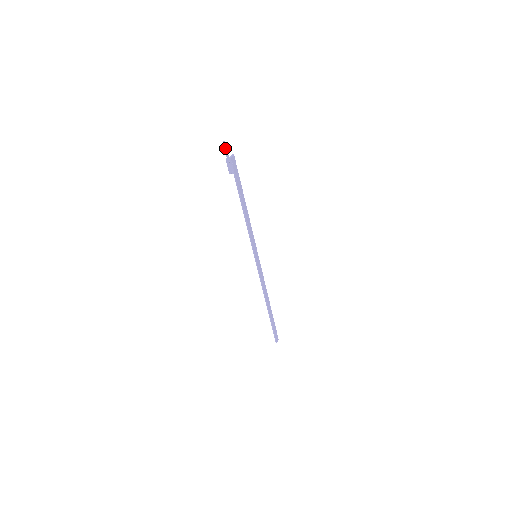
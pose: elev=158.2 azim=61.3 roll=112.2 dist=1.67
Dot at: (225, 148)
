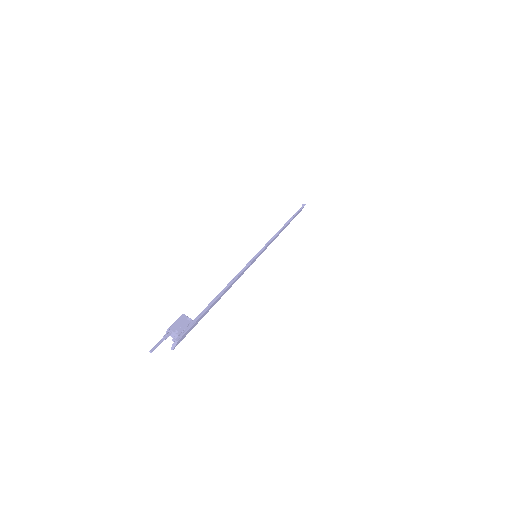
Dot at: (157, 345)
